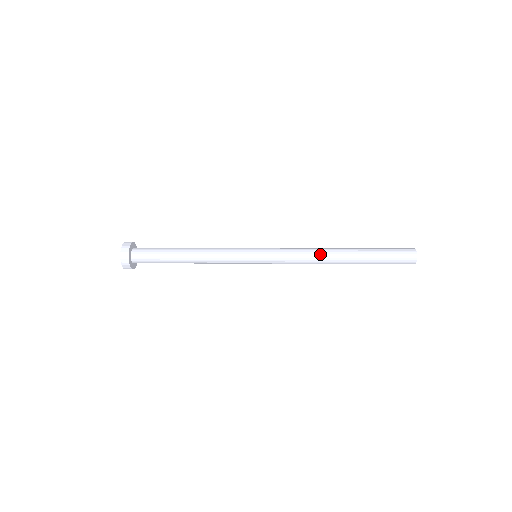
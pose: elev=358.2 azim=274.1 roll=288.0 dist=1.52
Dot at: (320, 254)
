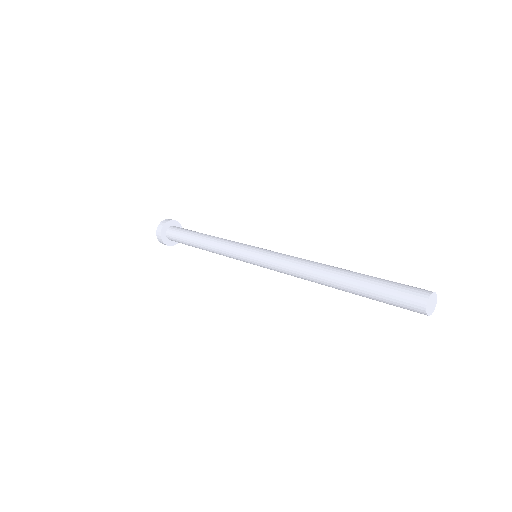
Dot at: (308, 270)
